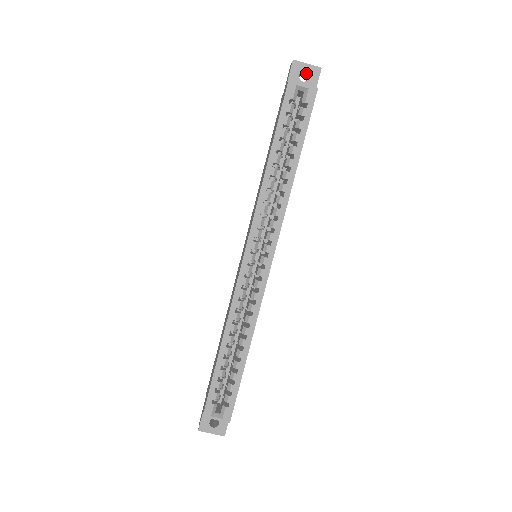
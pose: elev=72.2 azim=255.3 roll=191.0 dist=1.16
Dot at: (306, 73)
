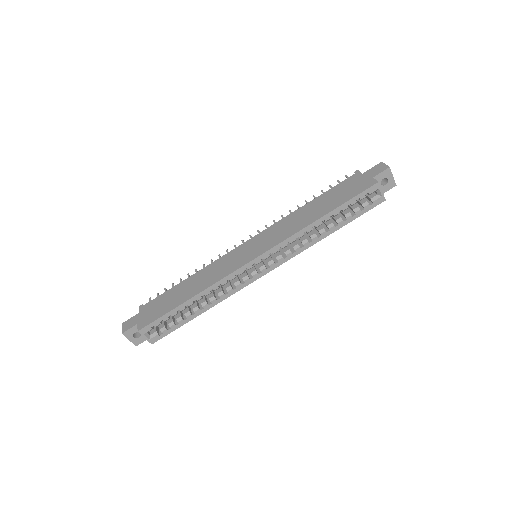
Dot at: (386, 179)
